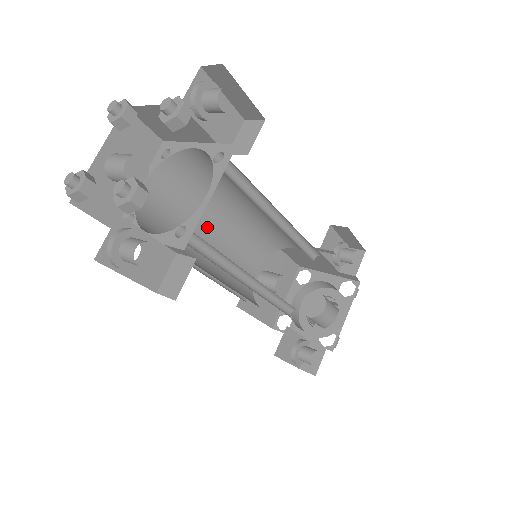
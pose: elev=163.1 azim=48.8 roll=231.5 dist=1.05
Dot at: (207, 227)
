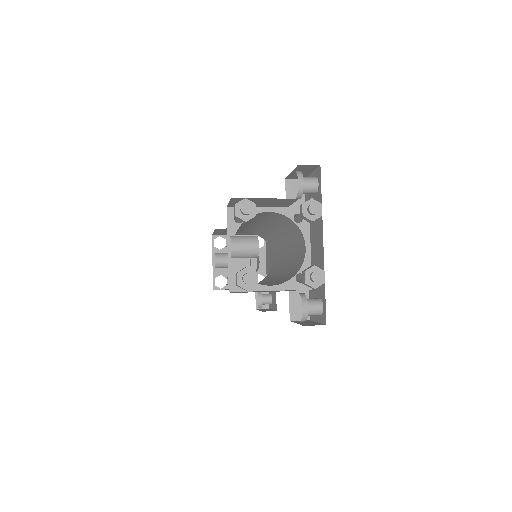
Dot at: occluded
